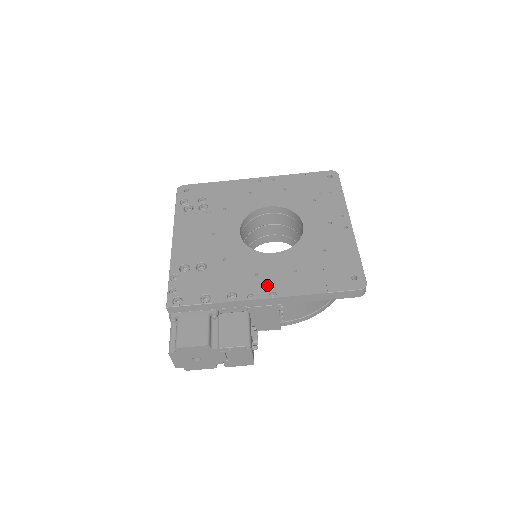
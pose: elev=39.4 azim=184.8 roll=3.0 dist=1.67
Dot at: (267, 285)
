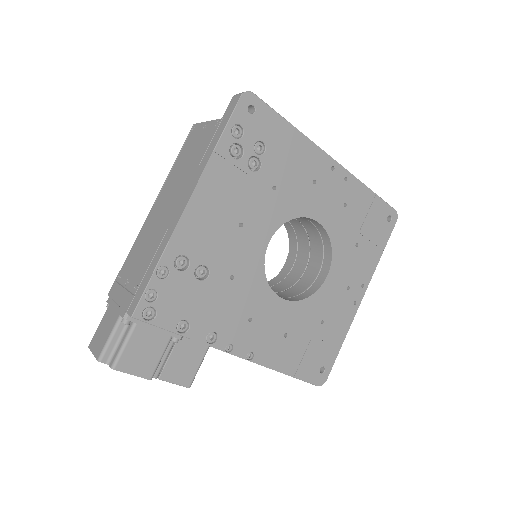
Dot at: (252, 341)
